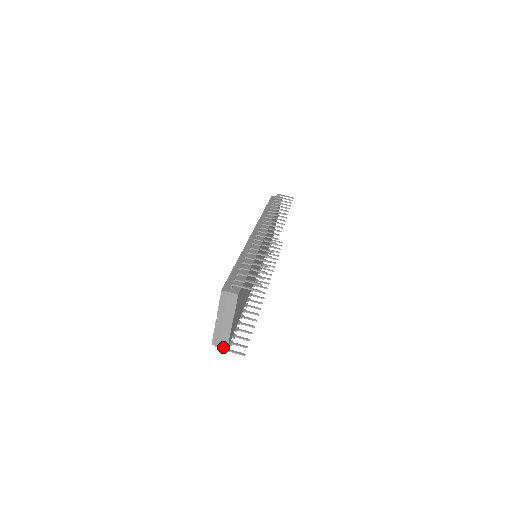
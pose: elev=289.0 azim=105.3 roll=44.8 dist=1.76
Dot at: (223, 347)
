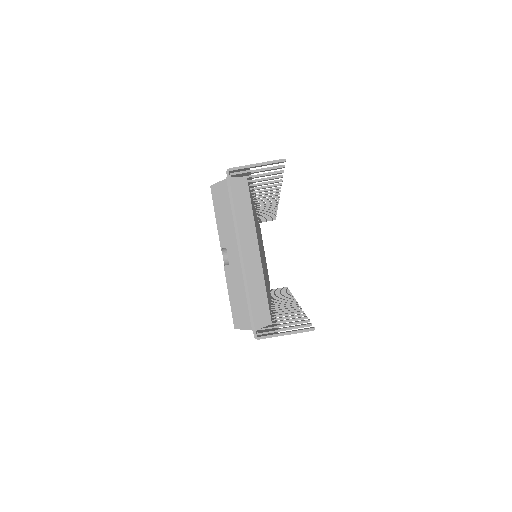
Dot at: (261, 322)
